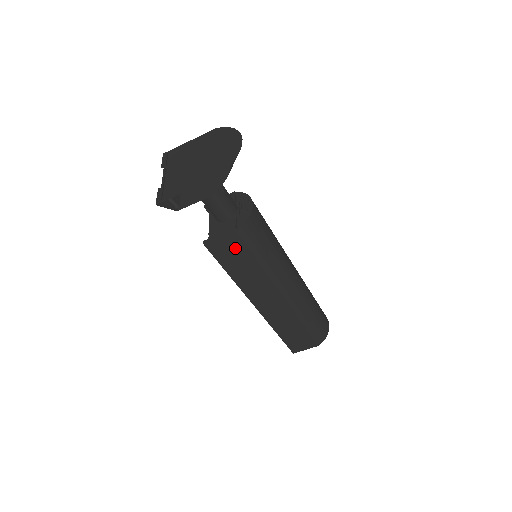
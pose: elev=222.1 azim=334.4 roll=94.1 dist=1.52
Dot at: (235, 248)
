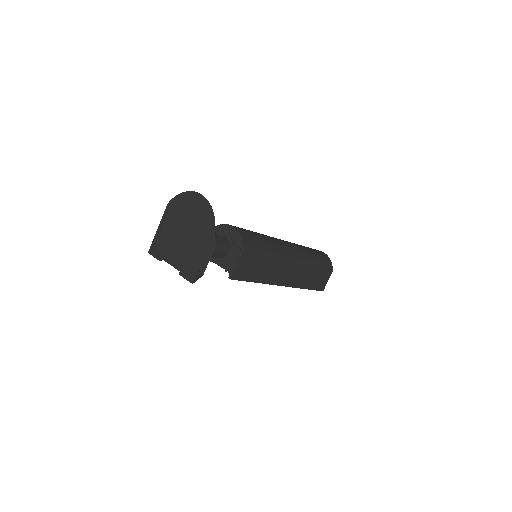
Dot at: (249, 262)
